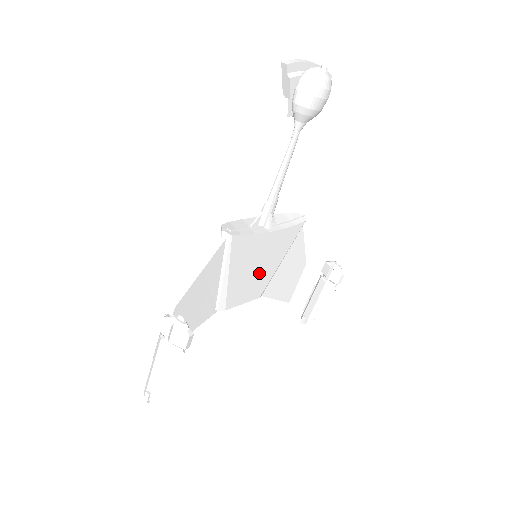
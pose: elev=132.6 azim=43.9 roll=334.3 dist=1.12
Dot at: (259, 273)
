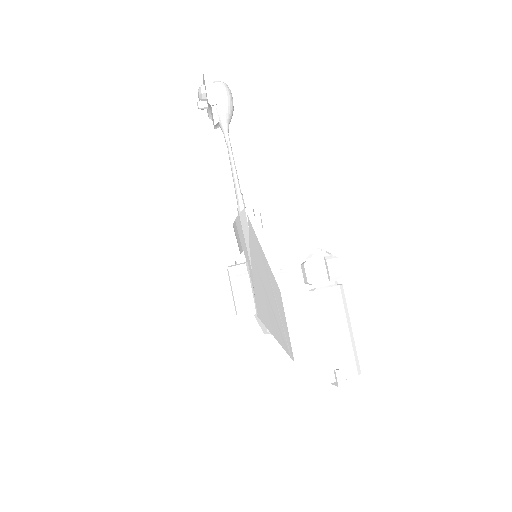
Dot at: occluded
